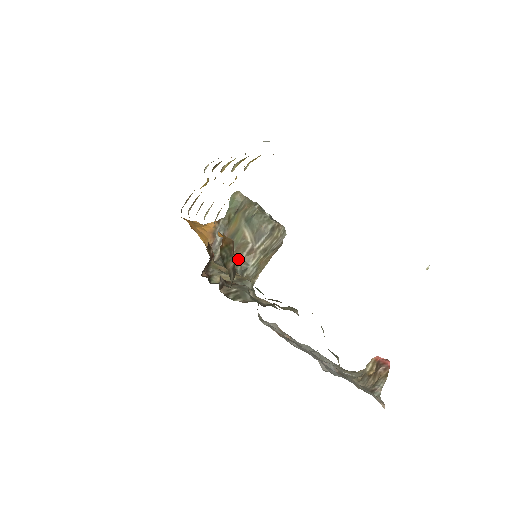
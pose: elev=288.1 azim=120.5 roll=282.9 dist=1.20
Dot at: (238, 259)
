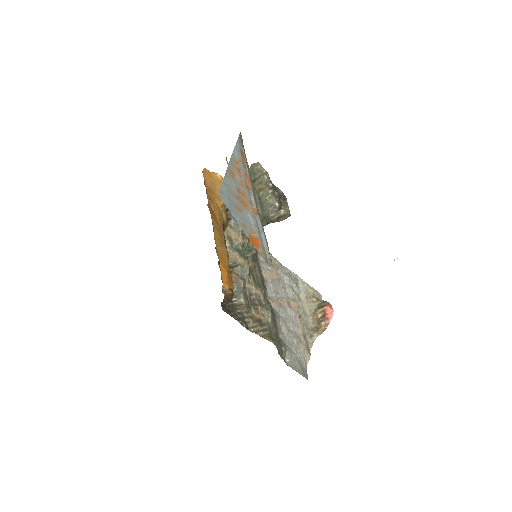
Dot at: occluded
